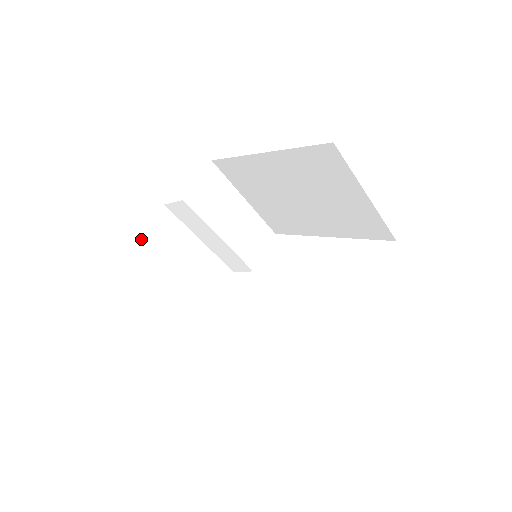
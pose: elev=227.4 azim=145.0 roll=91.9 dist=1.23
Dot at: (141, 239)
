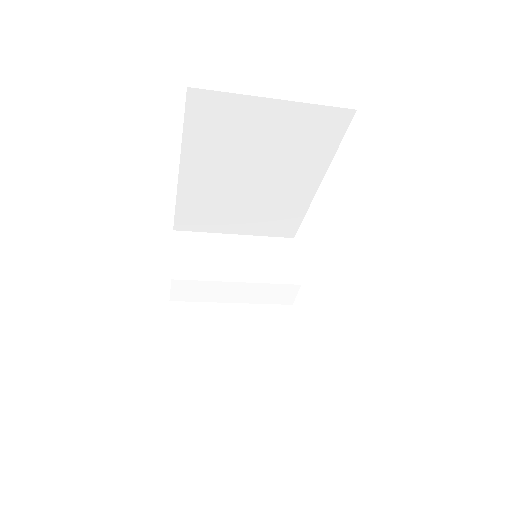
Dot at: (170, 345)
